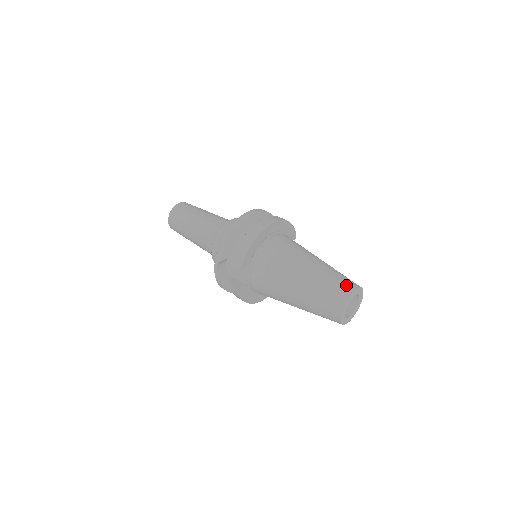
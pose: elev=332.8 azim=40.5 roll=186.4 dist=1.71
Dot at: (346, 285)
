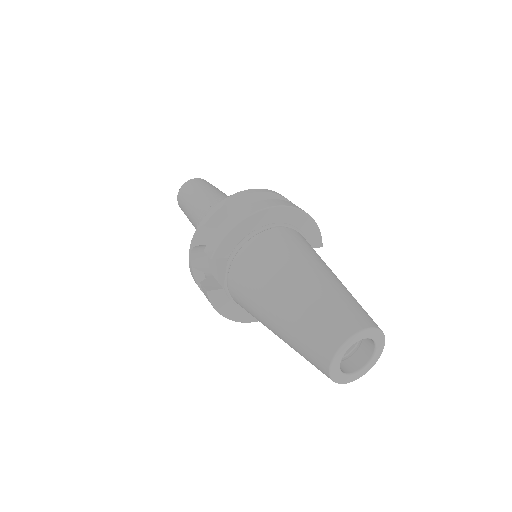
Dot at: (352, 317)
